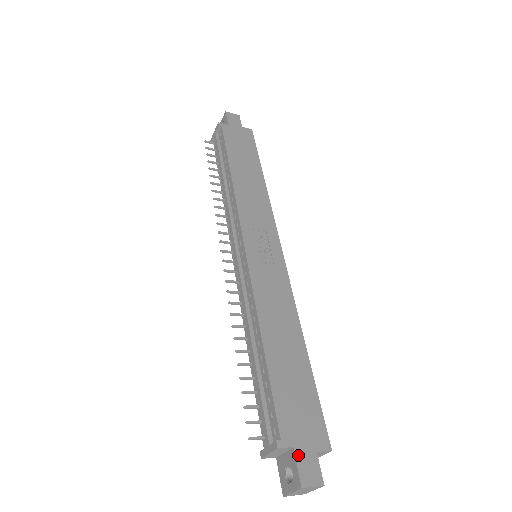
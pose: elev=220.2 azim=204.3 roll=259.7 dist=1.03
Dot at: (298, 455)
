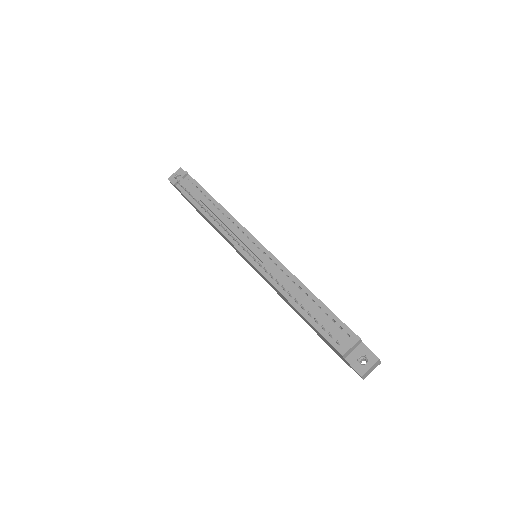
Dot at: (366, 346)
